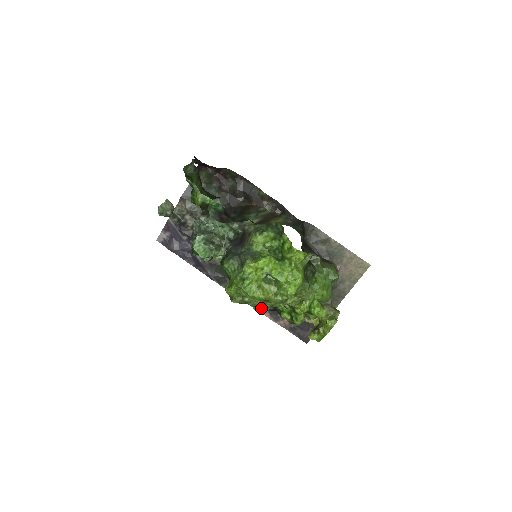
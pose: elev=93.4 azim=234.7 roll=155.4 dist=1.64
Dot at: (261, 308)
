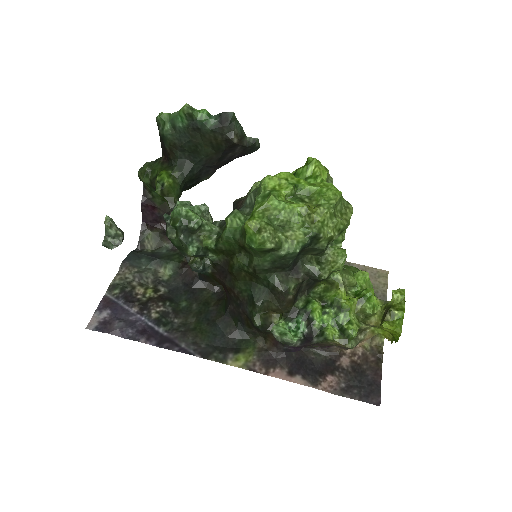
Dot at: (290, 334)
